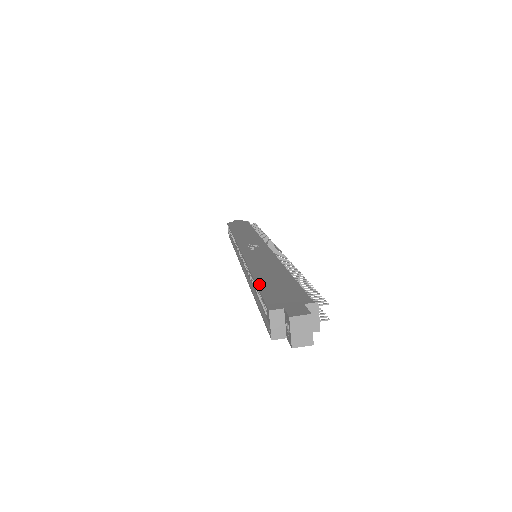
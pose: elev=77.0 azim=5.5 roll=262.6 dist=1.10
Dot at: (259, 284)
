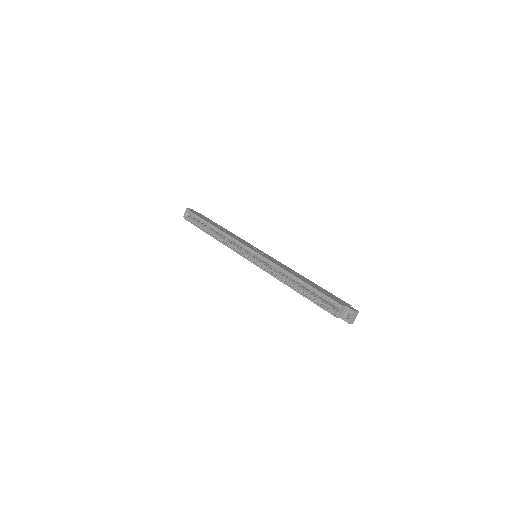
Dot at: (313, 287)
